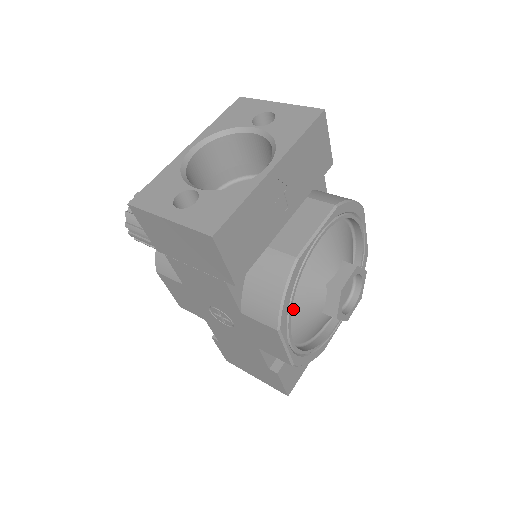
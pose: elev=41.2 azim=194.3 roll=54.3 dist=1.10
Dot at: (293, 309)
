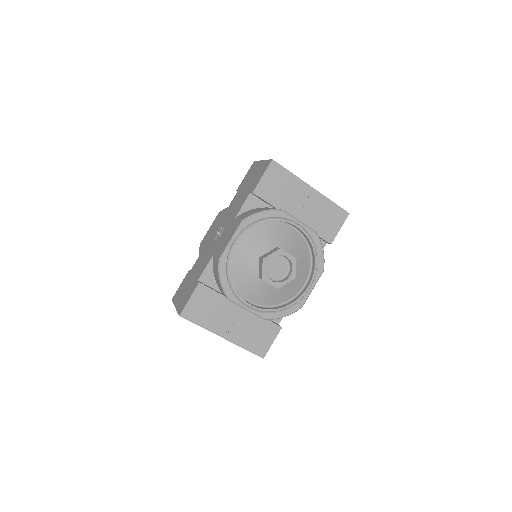
Dot at: (254, 235)
